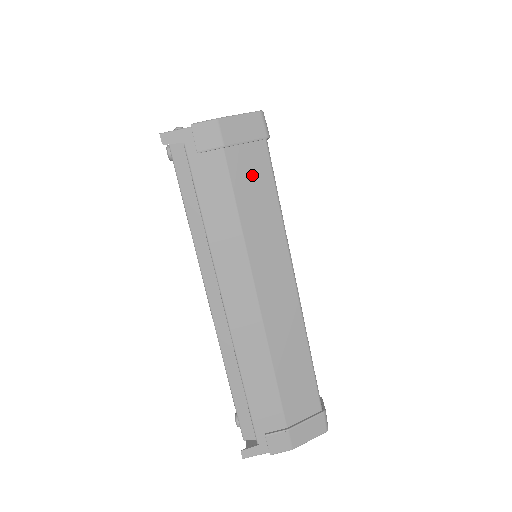
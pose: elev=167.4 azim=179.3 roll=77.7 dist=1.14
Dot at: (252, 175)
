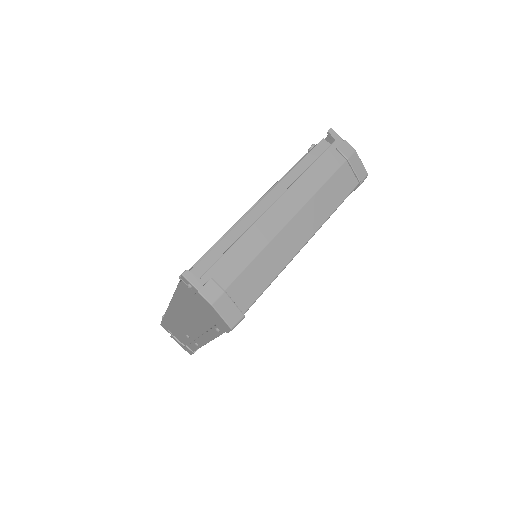
Dot at: (342, 183)
